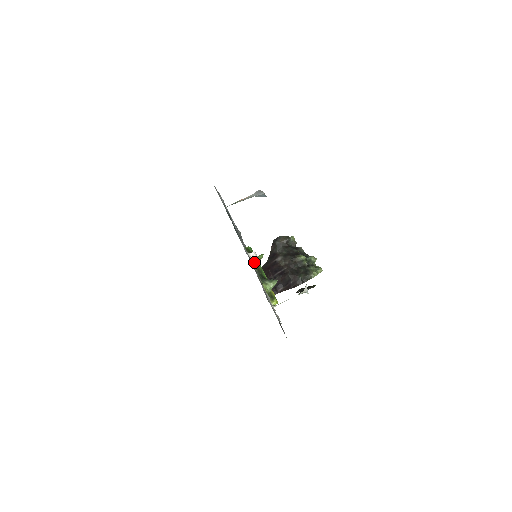
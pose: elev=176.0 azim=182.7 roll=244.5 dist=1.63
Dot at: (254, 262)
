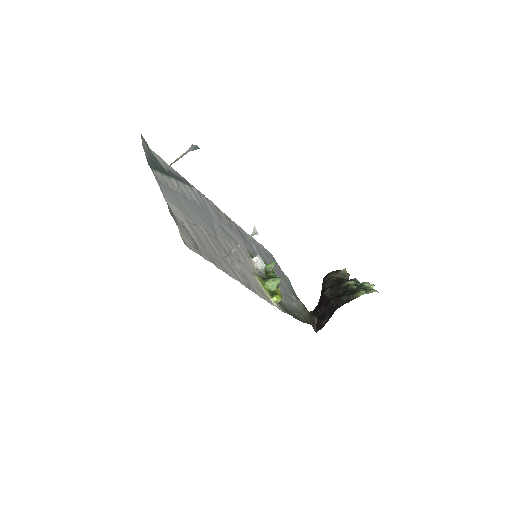
Dot at: (260, 267)
